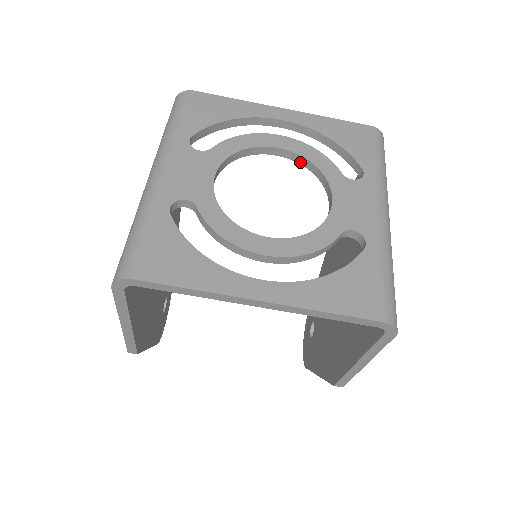
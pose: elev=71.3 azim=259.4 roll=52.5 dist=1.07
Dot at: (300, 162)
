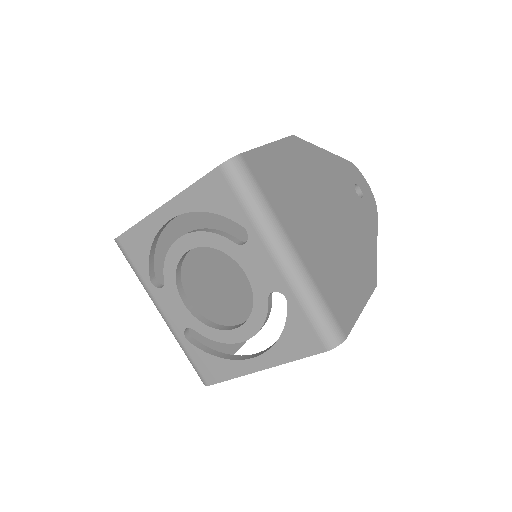
Dot at: occluded
